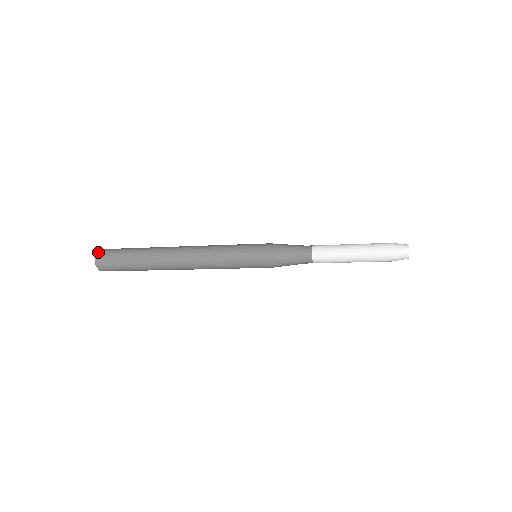
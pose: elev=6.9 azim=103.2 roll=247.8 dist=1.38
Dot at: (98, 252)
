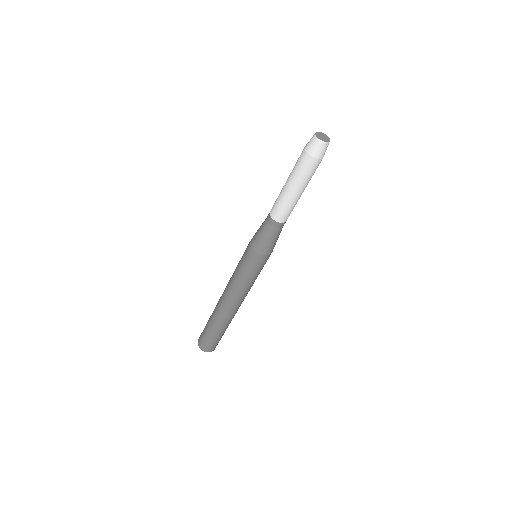
Dot at: (198, 343)
